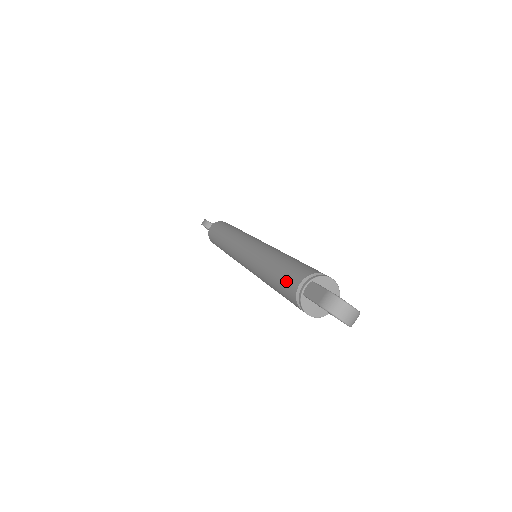
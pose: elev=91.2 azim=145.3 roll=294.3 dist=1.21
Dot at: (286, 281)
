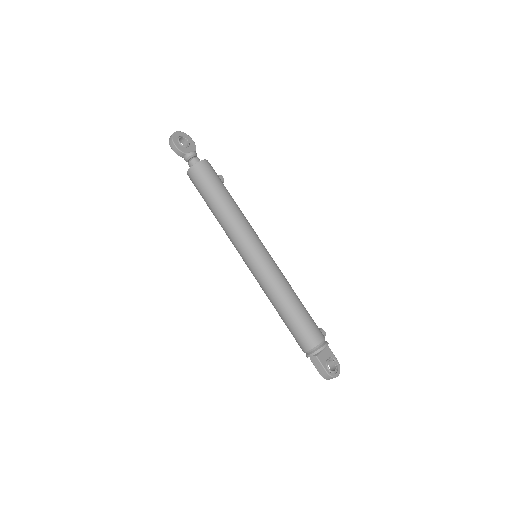
Dot at: (296, 338)
